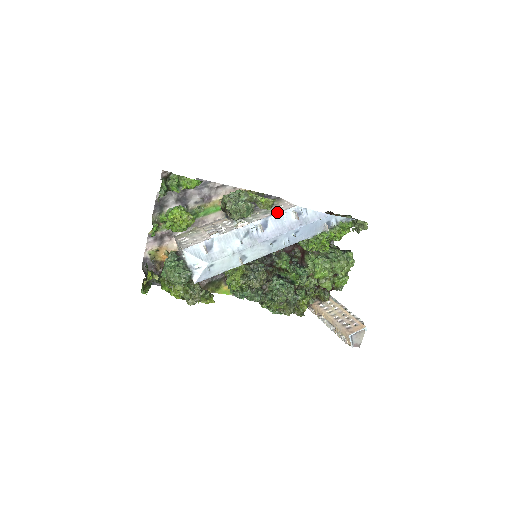
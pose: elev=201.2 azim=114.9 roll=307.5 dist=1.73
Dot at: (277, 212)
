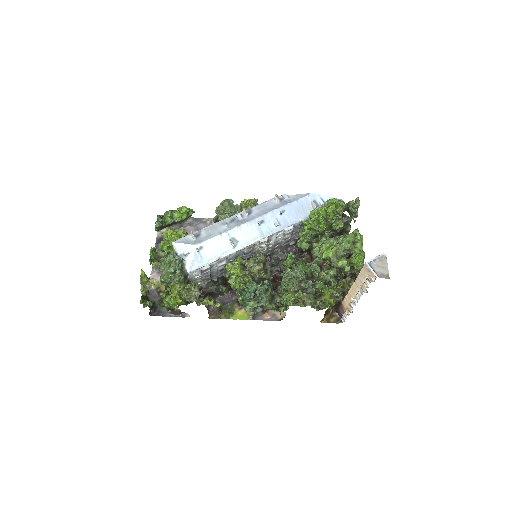
Dot at: occluded
